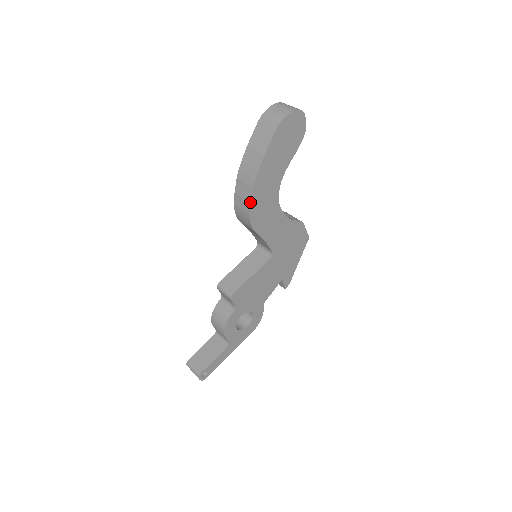
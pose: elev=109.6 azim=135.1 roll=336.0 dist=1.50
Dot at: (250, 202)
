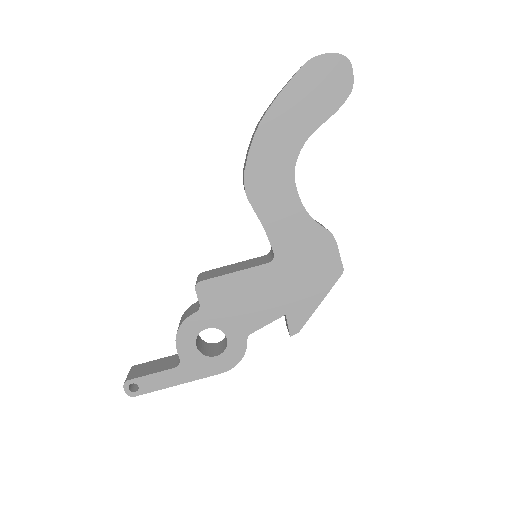
Dot at: (248, 152)
